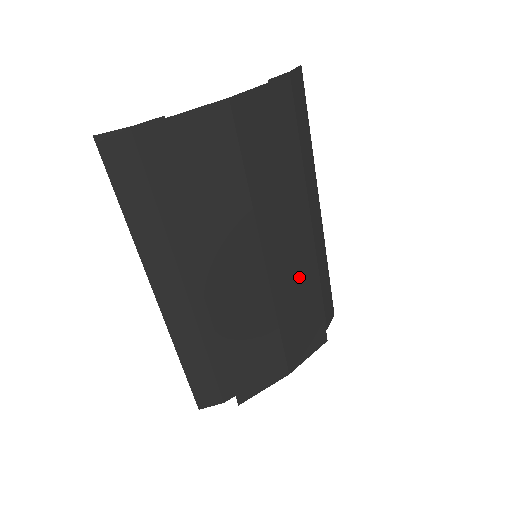
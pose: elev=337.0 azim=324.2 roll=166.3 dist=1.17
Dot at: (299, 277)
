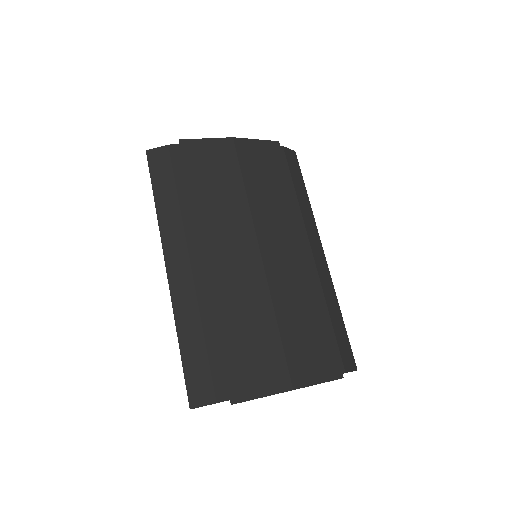
Dot at: (299, 285)
